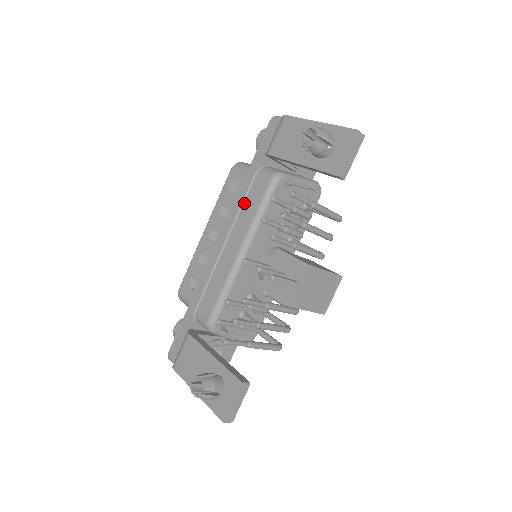
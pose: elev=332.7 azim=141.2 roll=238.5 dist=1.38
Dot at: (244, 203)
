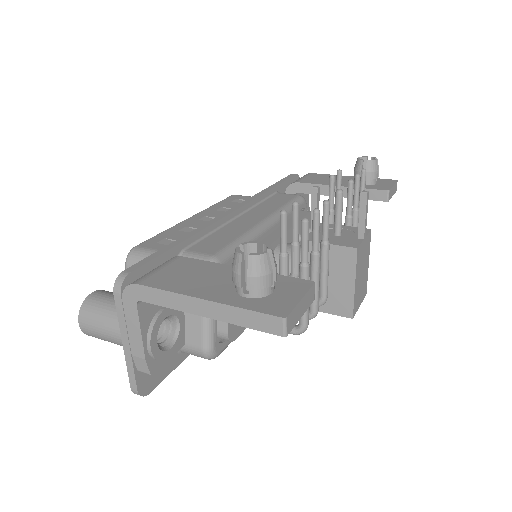
Dot at: (264, 201)
